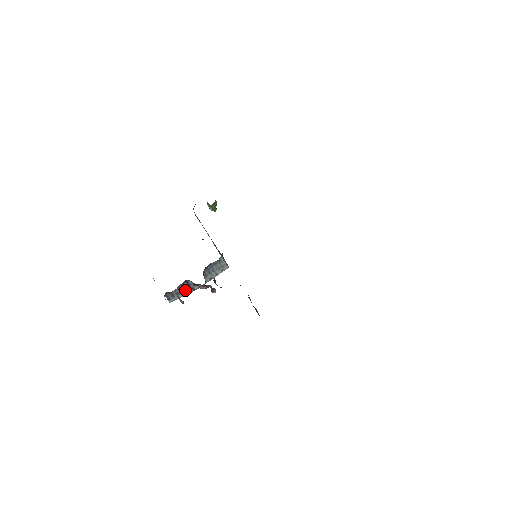
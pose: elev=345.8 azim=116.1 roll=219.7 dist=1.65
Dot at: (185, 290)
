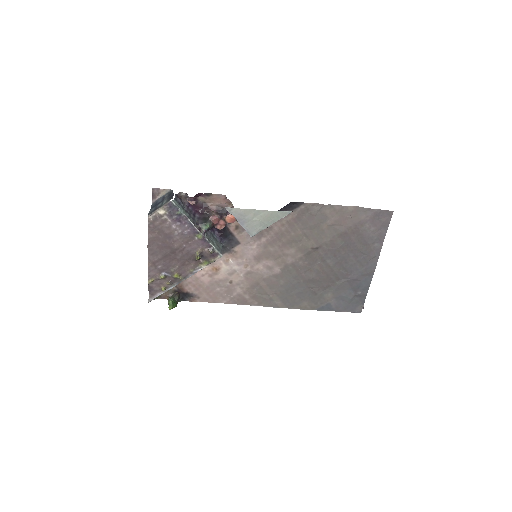
Dot at: (189, 215)
